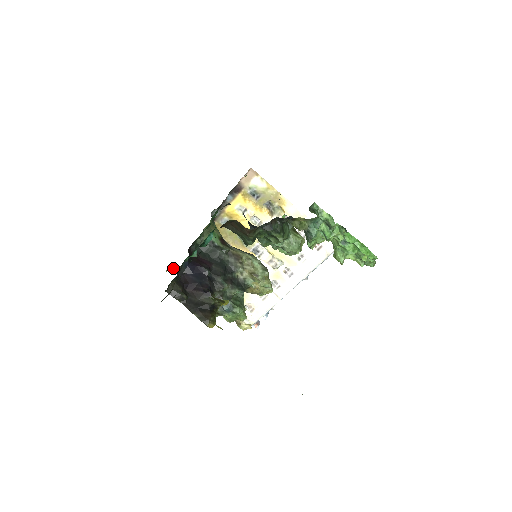
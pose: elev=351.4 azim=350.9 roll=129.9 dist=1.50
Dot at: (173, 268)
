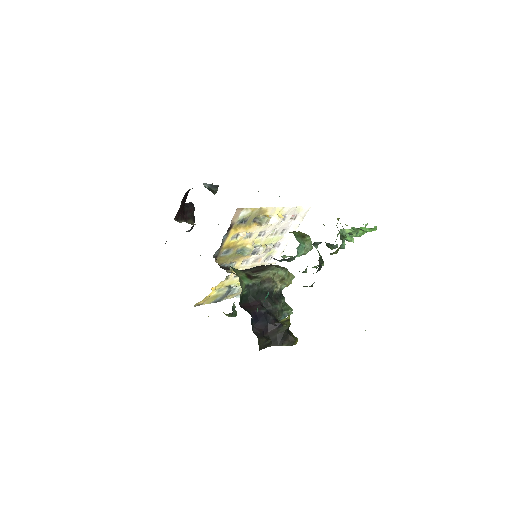
Dot at: occluded
